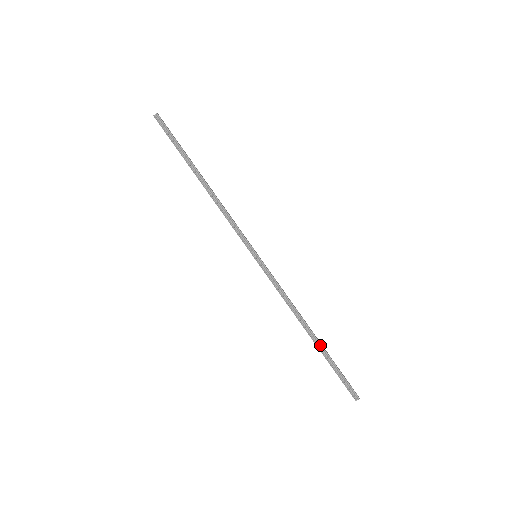
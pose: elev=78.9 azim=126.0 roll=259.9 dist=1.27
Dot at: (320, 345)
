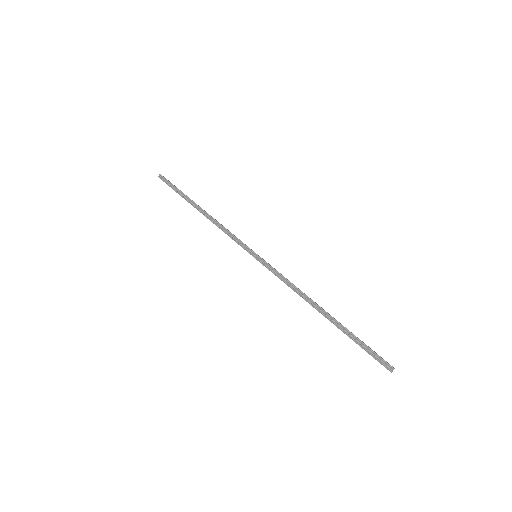
Dot at: (335, 321)
